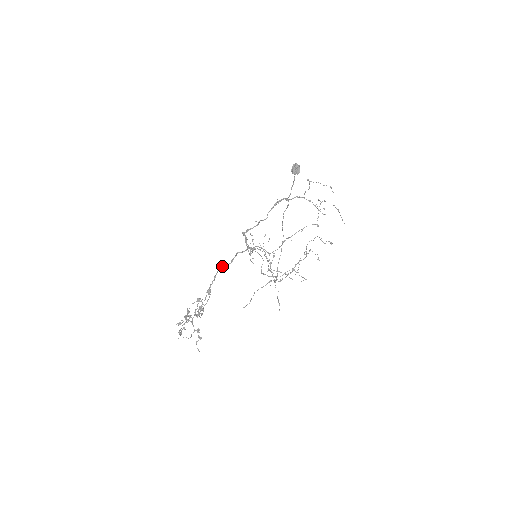
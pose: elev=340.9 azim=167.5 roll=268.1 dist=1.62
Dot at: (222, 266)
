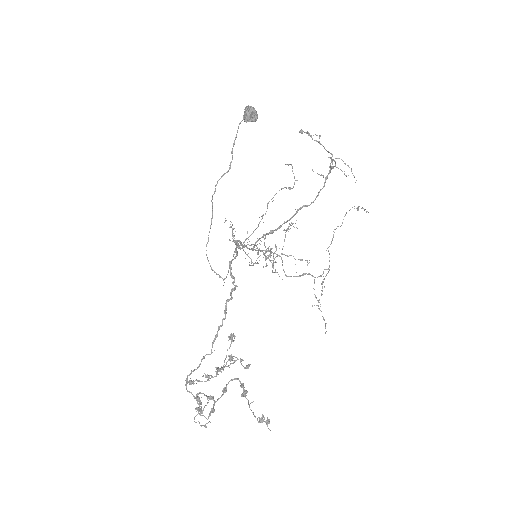
Dot at: (232, 291)
